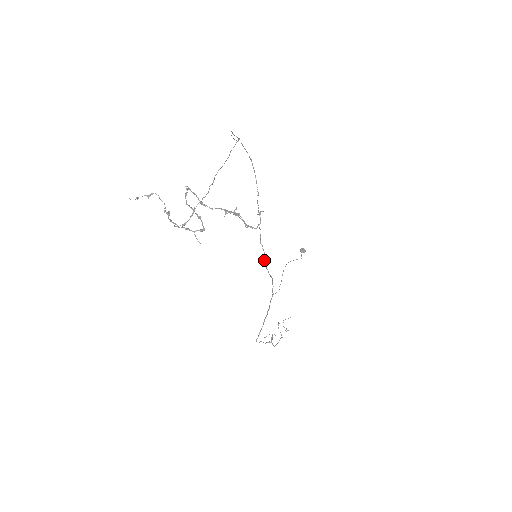
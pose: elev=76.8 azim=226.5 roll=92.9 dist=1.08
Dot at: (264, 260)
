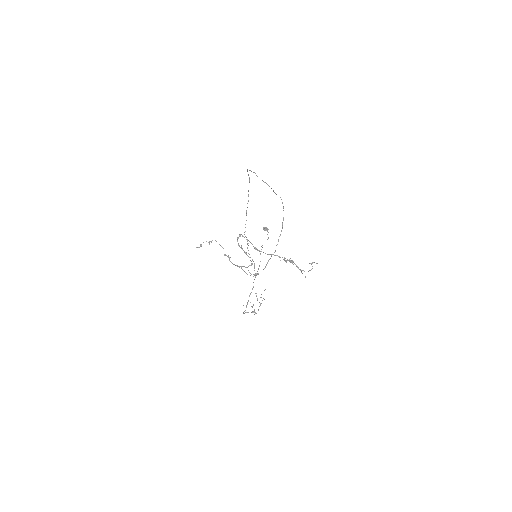
Dot at: (247, 248)
